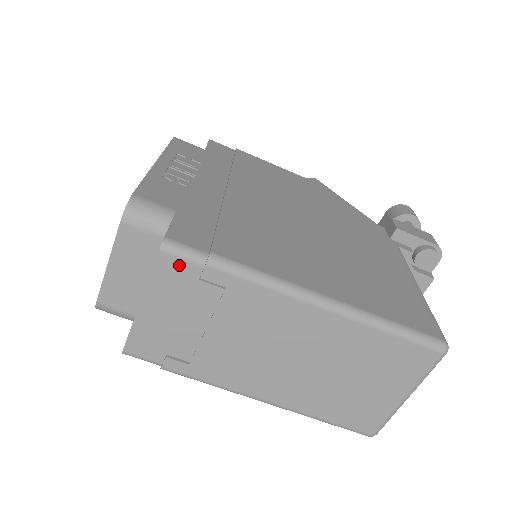
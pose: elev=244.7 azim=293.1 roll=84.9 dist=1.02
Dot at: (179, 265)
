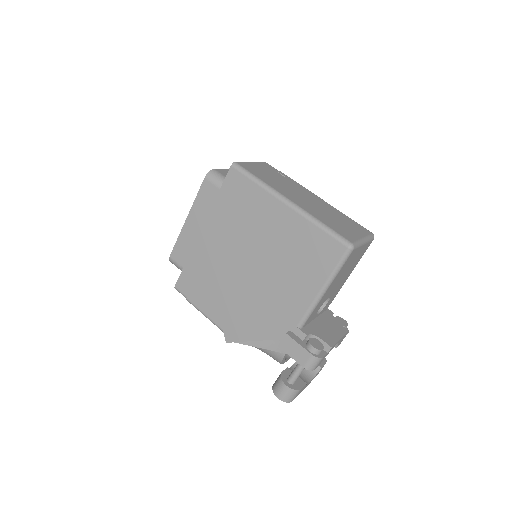
Dot at: (271, 167)
